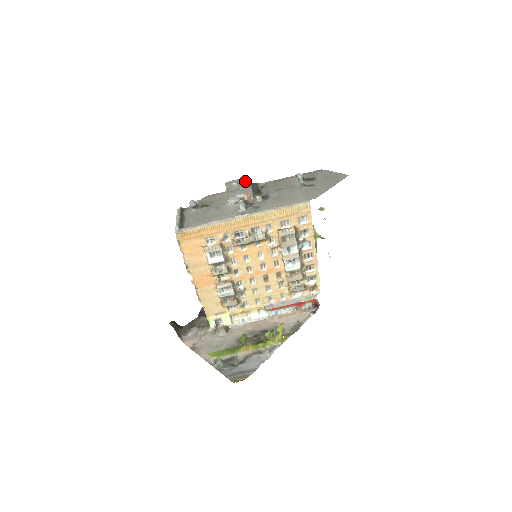
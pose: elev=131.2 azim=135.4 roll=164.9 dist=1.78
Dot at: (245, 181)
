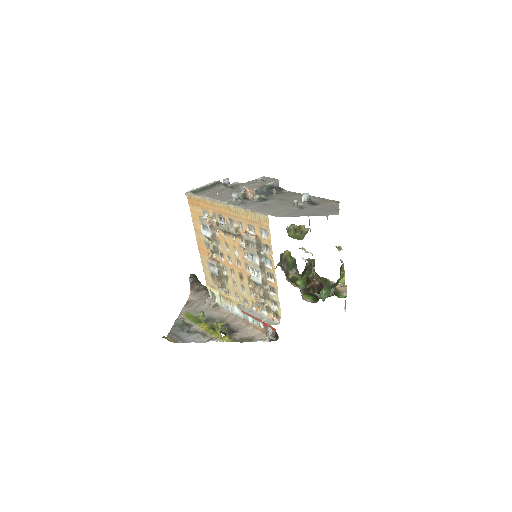
Dot at: (270, 181)
